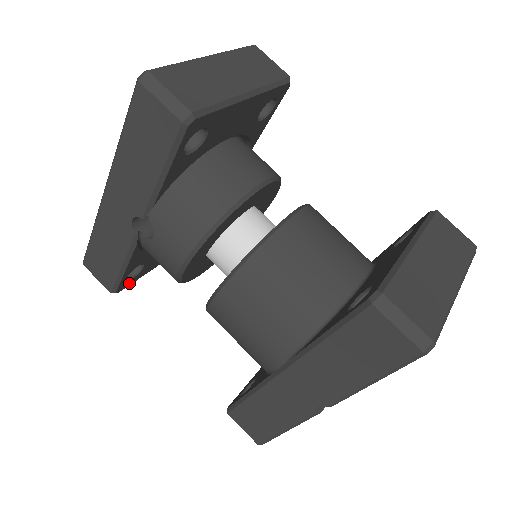
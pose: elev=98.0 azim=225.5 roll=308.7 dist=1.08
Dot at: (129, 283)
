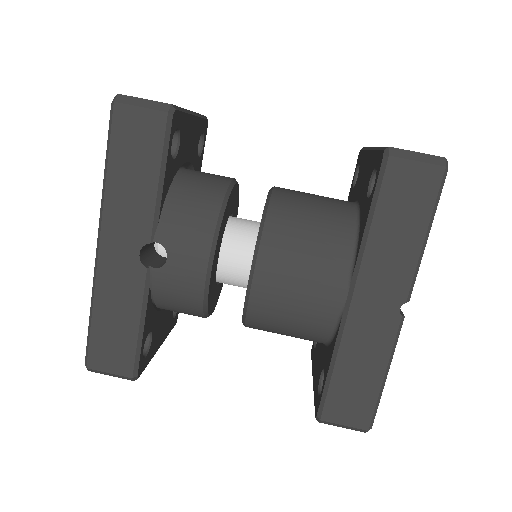
Dot at: (144, 365)
